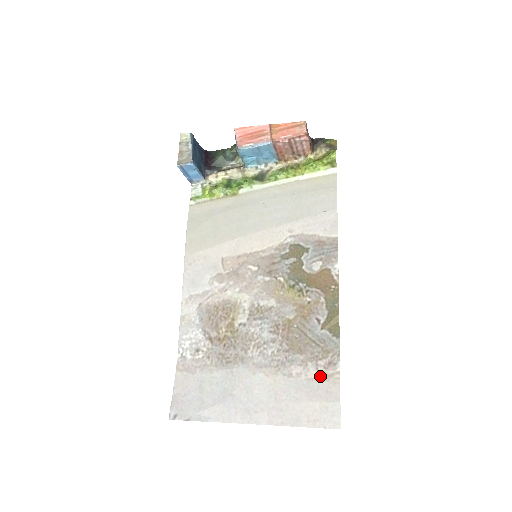
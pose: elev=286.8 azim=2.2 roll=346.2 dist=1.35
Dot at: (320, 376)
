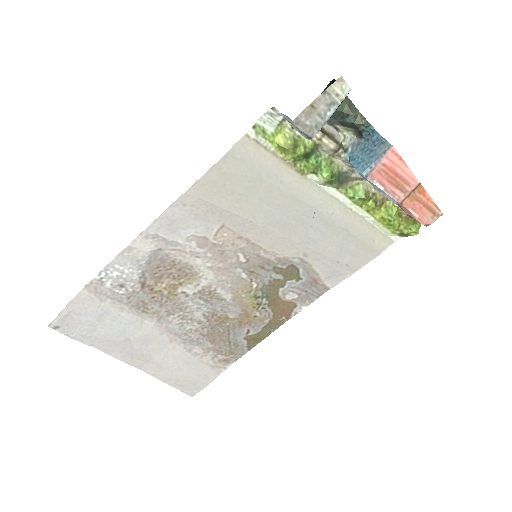
Dot at: (211, 363)
